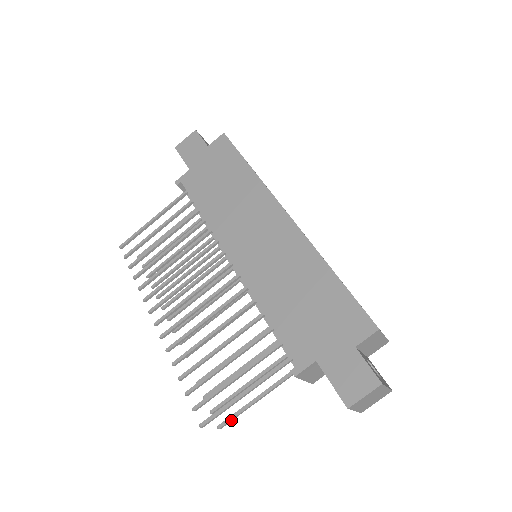
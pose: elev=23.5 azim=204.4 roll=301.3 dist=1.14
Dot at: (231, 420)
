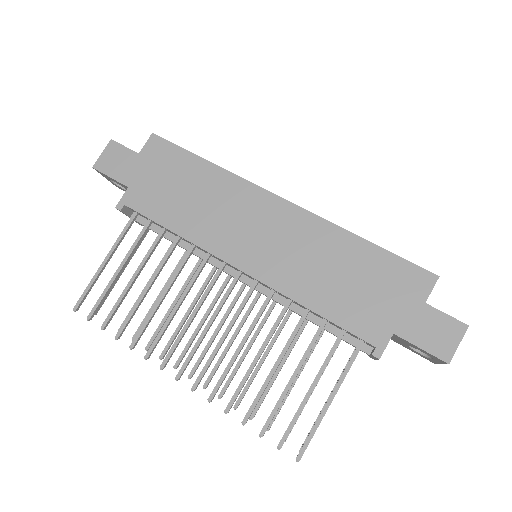
Dot at: occluded
